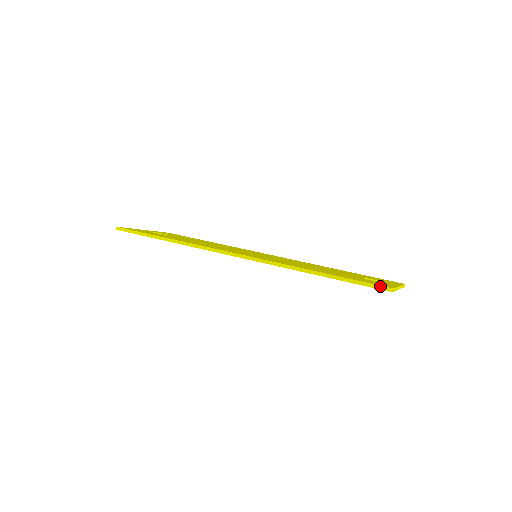
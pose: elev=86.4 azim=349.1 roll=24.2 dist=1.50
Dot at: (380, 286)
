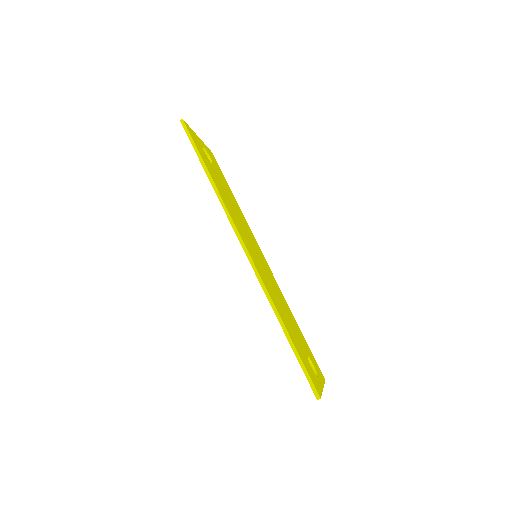
Dot at: (314, 387)
